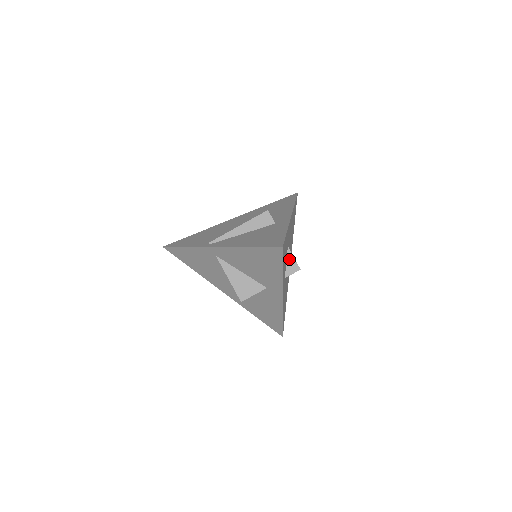
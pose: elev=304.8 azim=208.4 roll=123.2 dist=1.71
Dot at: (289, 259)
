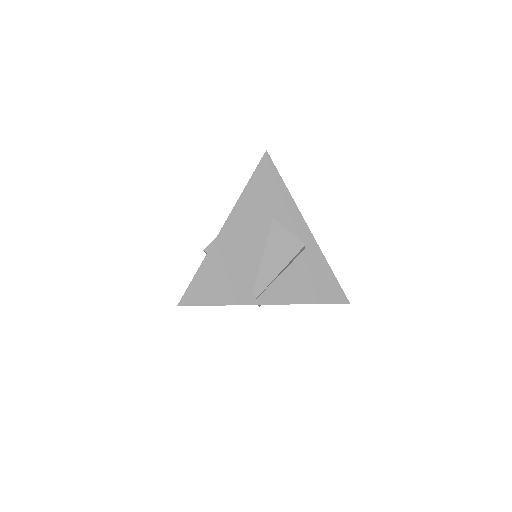
Dot at: occluded
